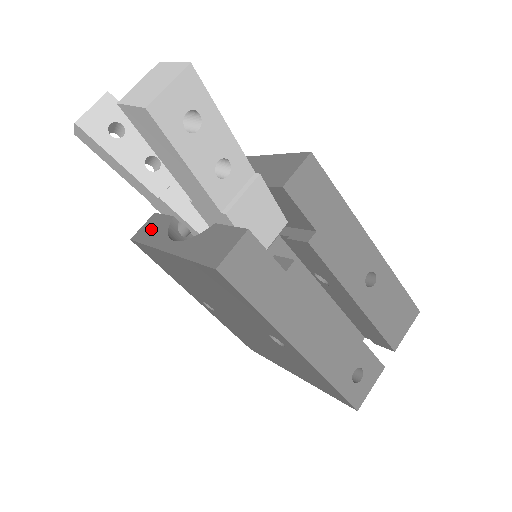
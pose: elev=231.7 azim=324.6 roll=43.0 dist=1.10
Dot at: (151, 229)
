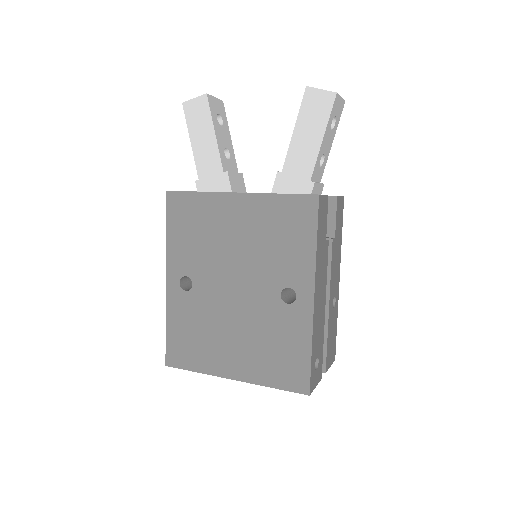
Dot at: occluded
